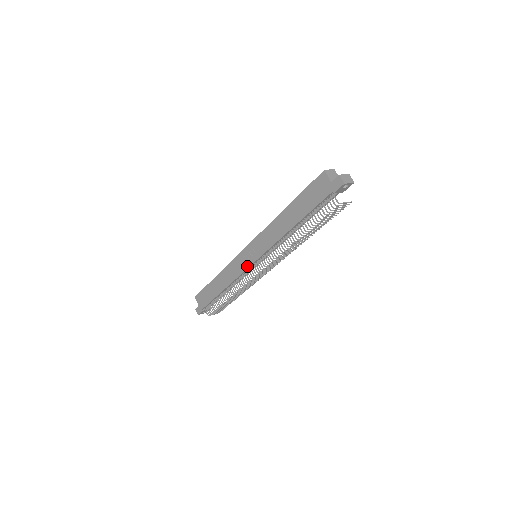
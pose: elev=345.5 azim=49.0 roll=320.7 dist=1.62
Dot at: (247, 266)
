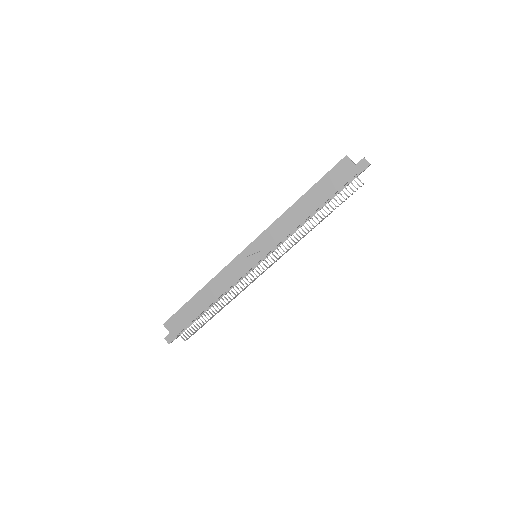
Dot at: (249, 268)
